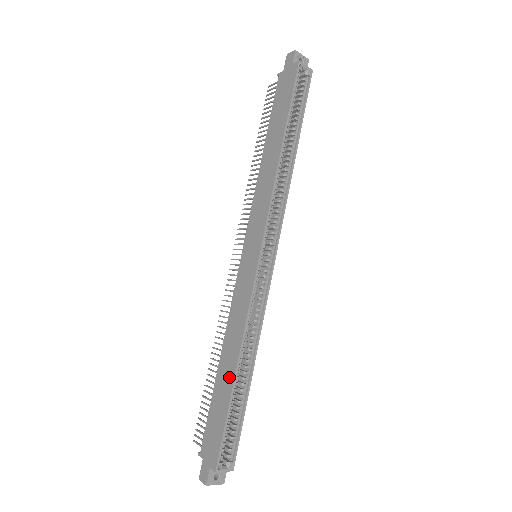
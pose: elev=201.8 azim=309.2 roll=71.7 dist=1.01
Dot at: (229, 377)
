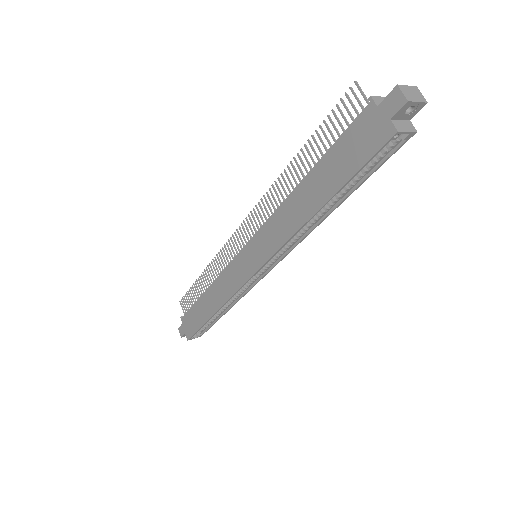
Dot at: (208, 311)
